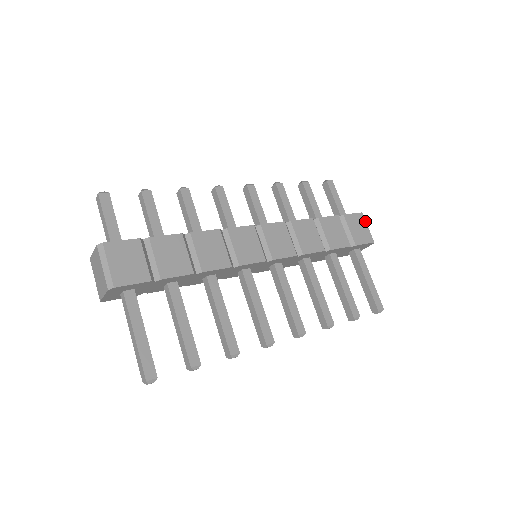
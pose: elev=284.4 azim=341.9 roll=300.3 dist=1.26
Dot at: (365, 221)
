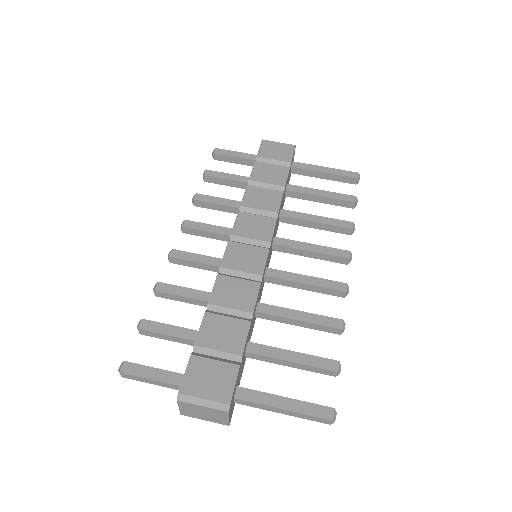
Dot at: (271, 142)
